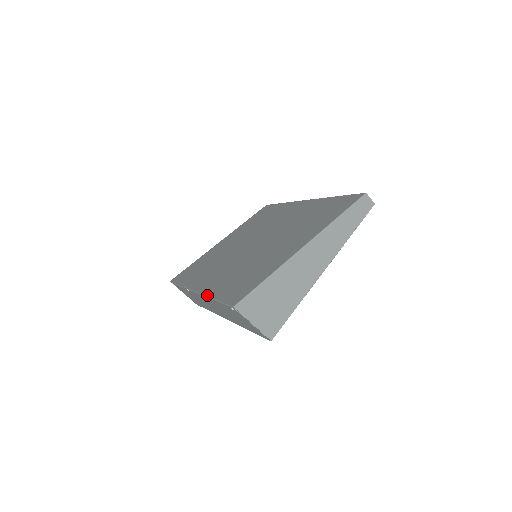
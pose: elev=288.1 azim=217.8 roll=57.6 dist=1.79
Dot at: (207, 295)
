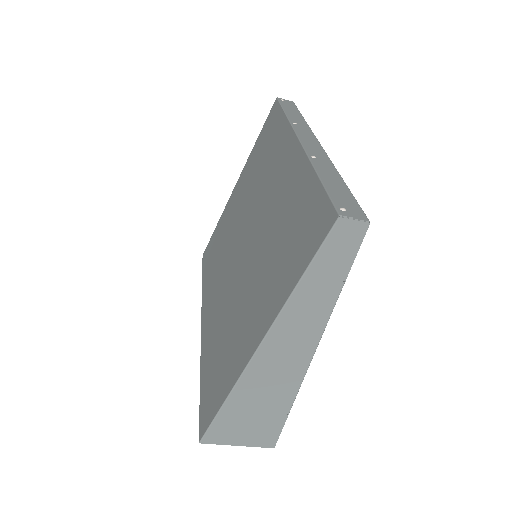
Dot at: (200, 359)
